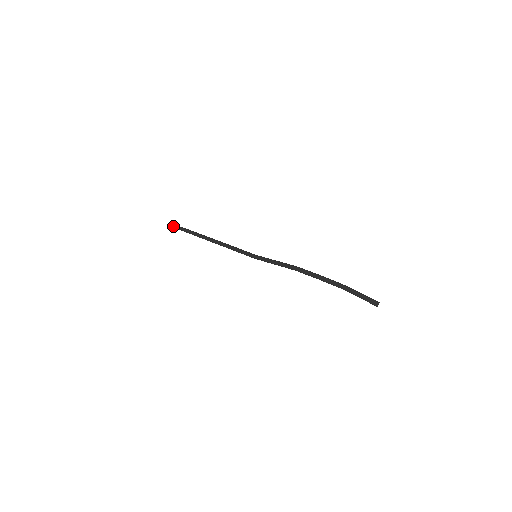
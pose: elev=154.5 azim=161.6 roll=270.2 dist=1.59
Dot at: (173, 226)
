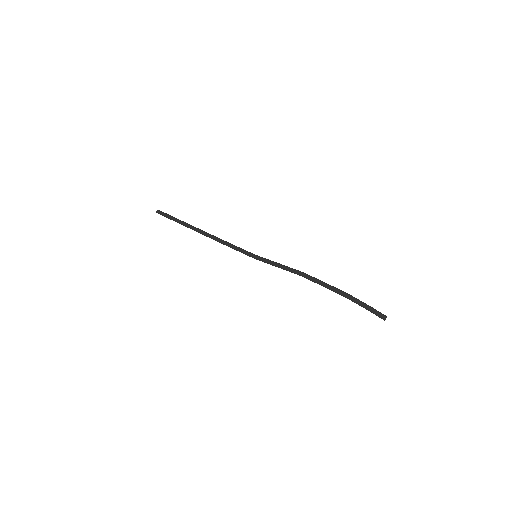
Dot at: (159, 212)
